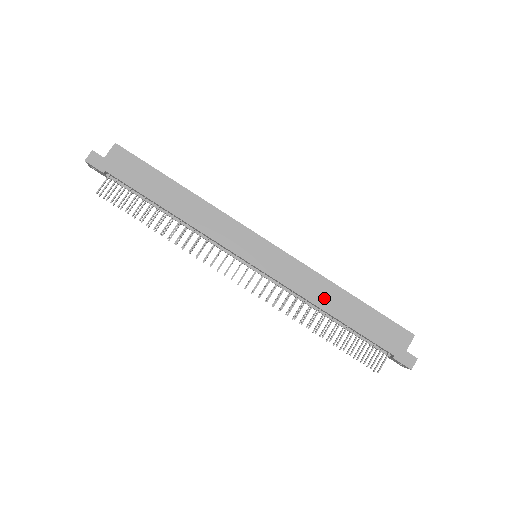
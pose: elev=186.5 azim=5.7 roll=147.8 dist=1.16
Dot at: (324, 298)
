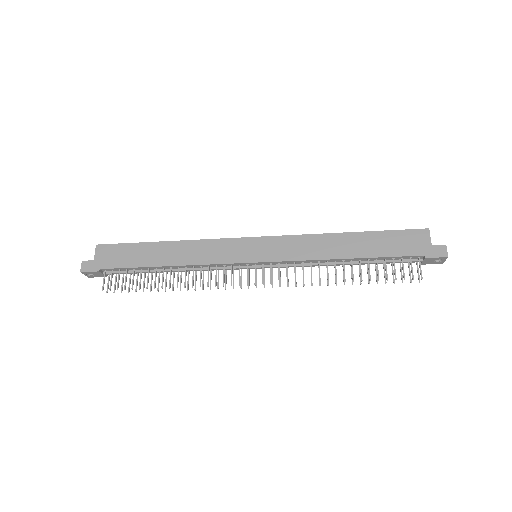
Dot at: (332, 249)
